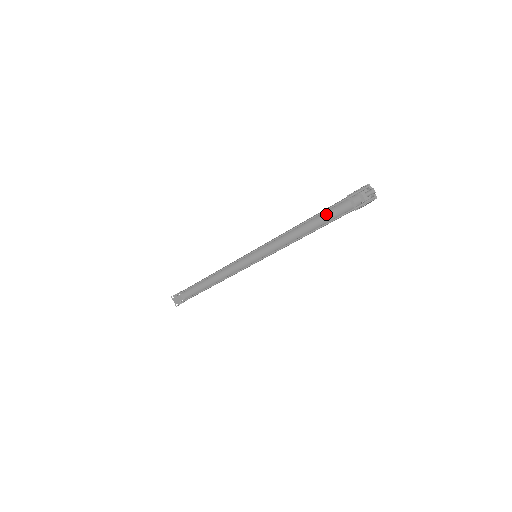
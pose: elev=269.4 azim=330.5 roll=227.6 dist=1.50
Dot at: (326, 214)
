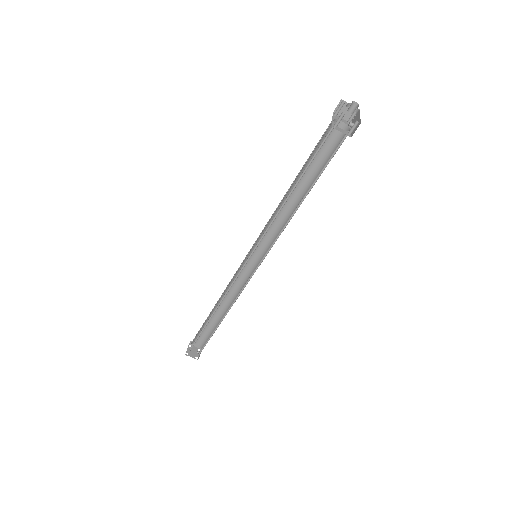
Dot at: (311, 163)
